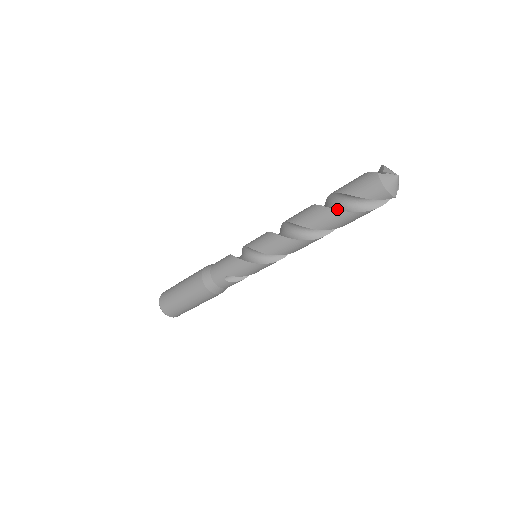
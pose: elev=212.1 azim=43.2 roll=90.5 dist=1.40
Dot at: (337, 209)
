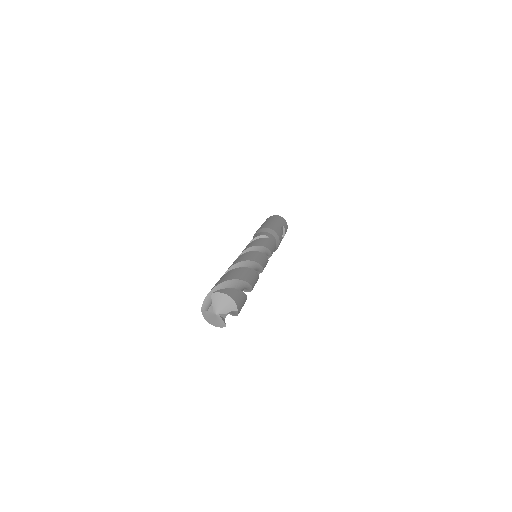
Dot at: occluded
